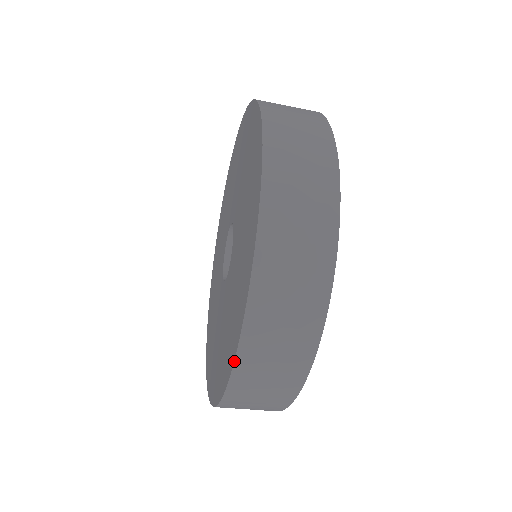
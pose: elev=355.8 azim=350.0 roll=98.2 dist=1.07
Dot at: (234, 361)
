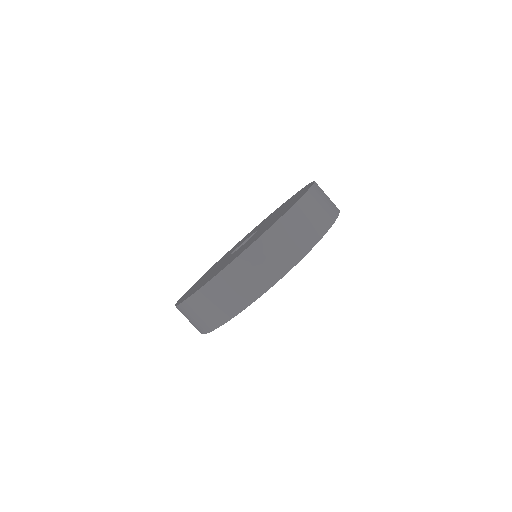
Dot at: (240, 255)
